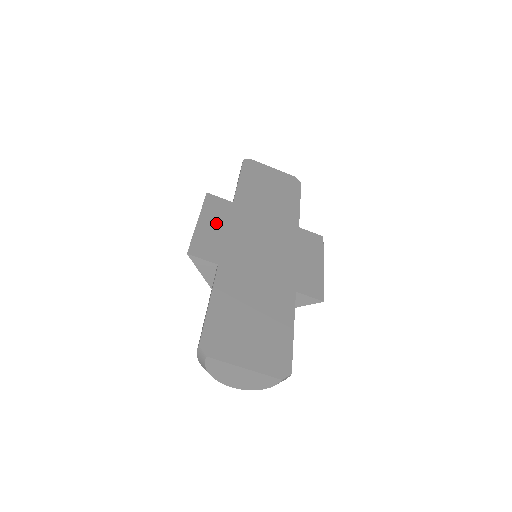
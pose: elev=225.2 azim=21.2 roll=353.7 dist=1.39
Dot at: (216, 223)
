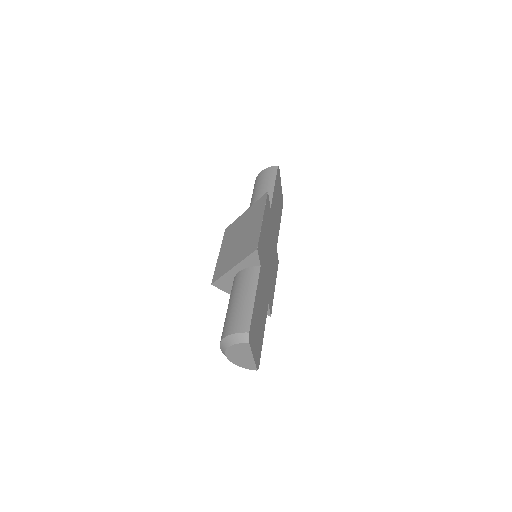
Dot at: occluded
